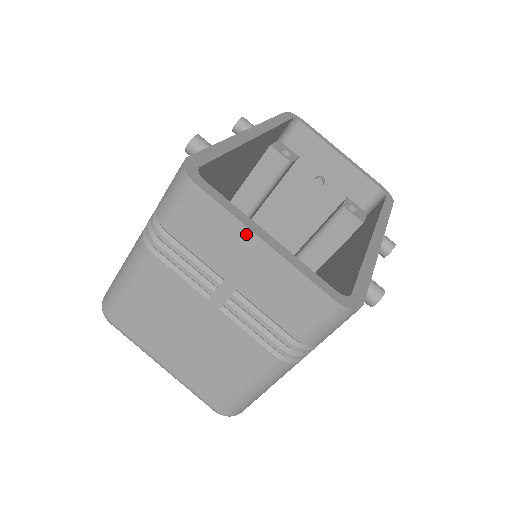
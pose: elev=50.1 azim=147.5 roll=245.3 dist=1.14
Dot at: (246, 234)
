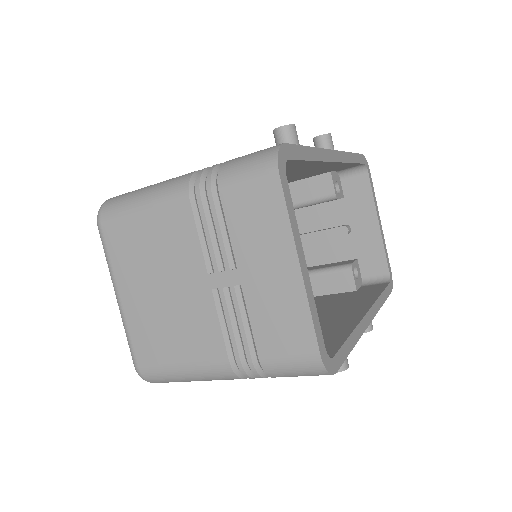
Dot at: (289, 247)
